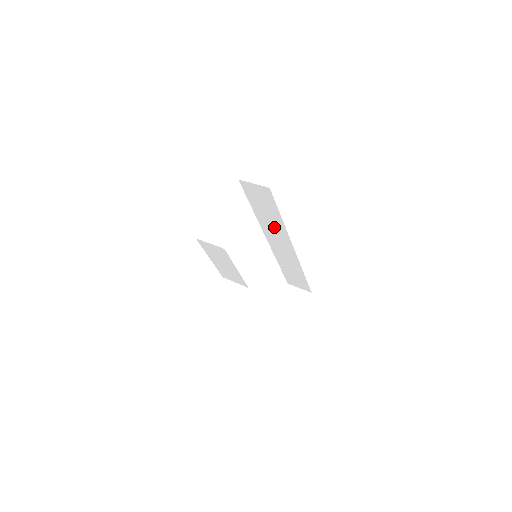
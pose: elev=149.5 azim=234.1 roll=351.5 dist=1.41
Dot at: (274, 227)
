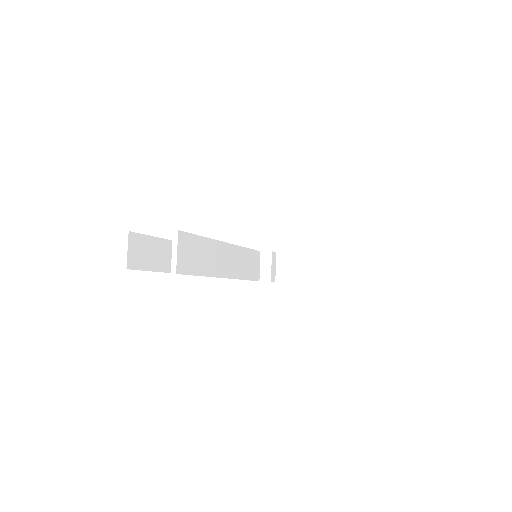
Dot at: occluded
